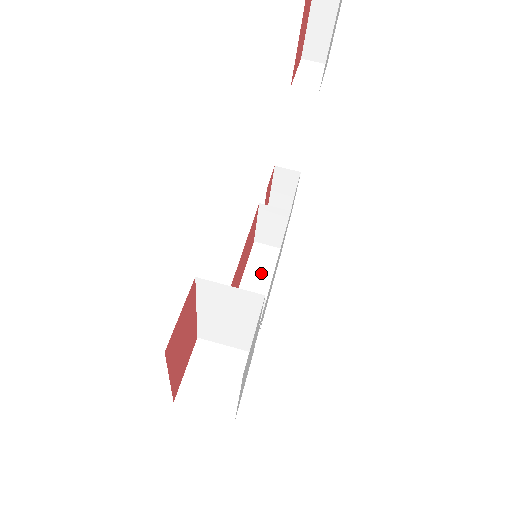
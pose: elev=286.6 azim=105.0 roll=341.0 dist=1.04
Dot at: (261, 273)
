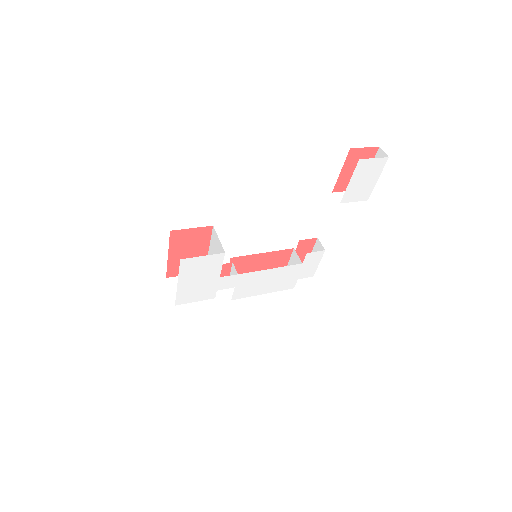
Dot at: occluded
